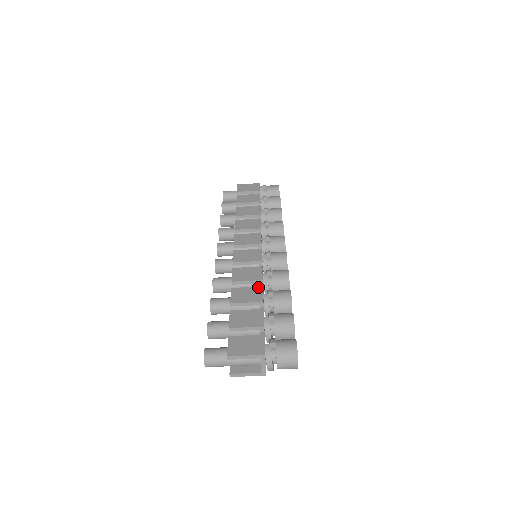
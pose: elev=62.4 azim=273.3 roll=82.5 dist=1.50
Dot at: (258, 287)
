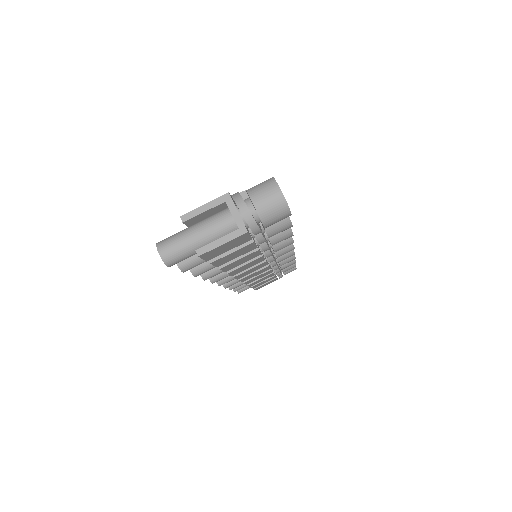
Dot at: occluded
